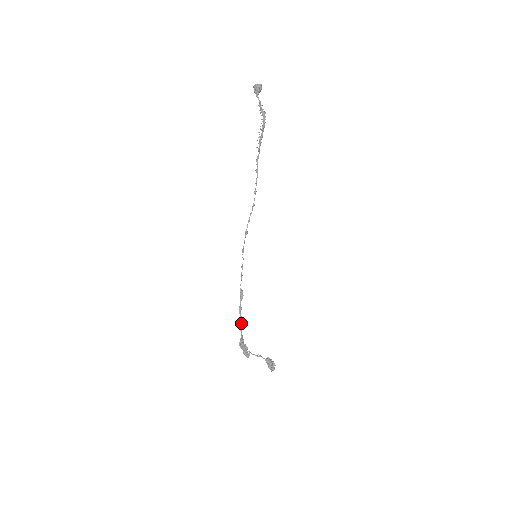
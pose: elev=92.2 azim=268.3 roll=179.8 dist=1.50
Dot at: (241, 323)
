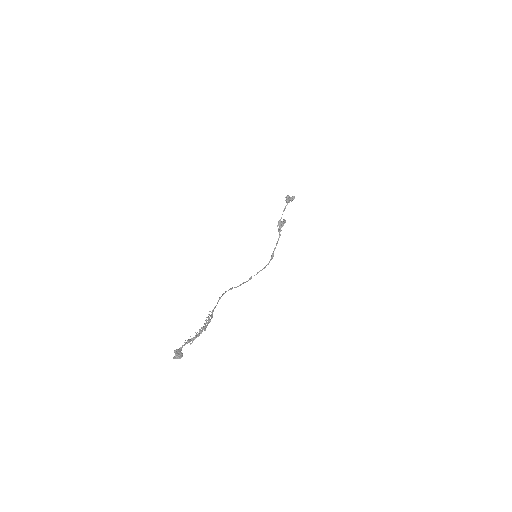
Dot at: occluded
